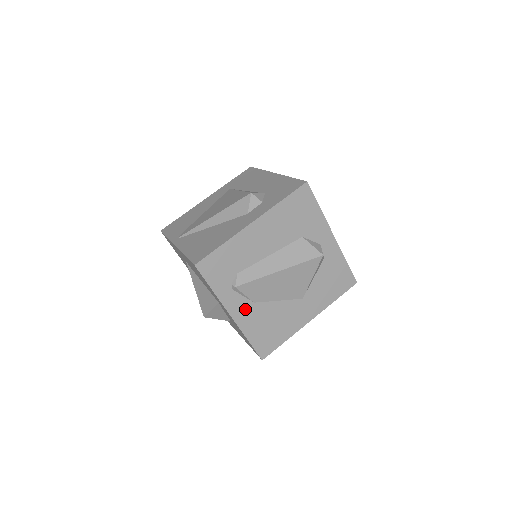
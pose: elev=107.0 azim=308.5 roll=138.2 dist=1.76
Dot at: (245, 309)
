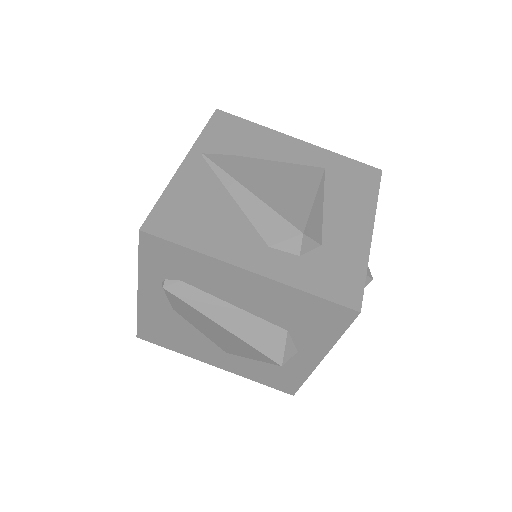
Dot at: (159, 303)
